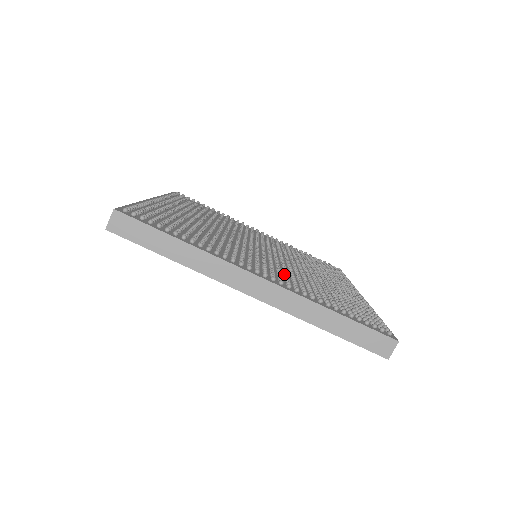
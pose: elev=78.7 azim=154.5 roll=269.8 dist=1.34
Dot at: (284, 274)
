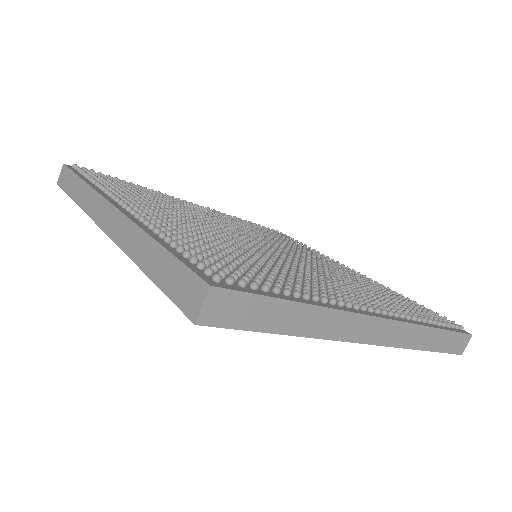
Dot at: (354, 290)
